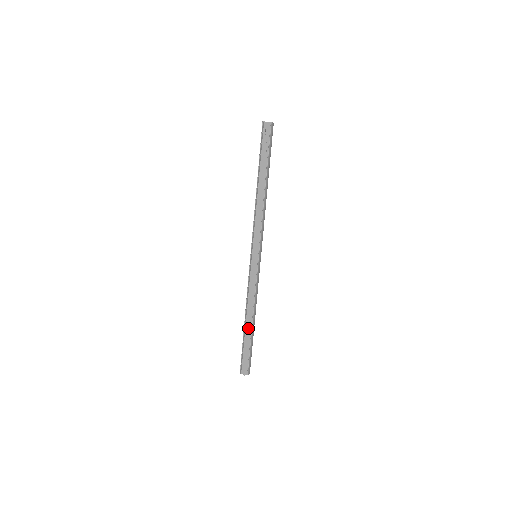
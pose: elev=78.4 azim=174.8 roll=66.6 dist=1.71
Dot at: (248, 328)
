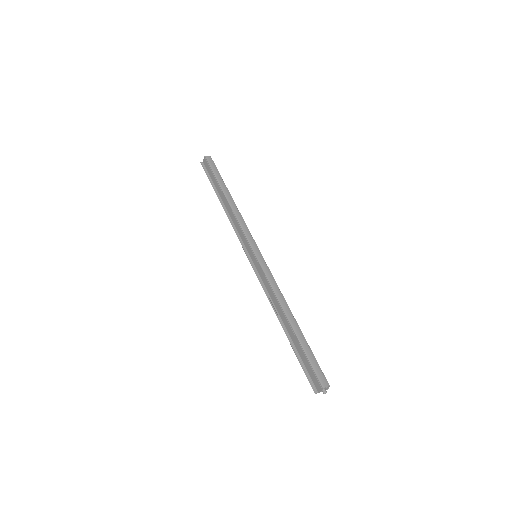
Dot at: (289, 330)
